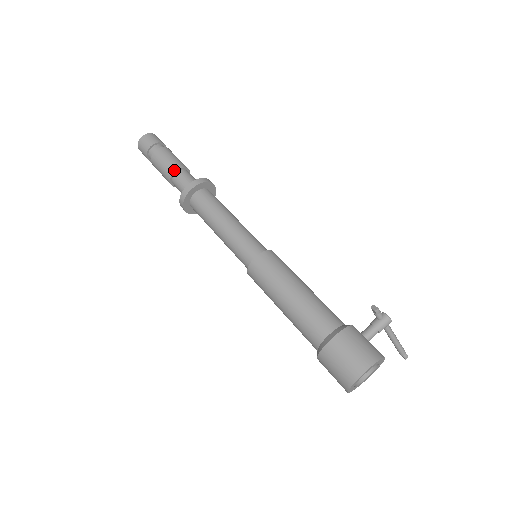
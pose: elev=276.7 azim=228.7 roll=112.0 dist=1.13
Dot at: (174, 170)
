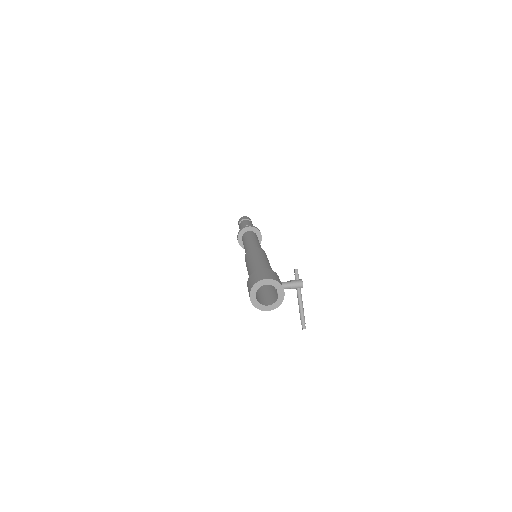
Dot at: (247, 225)
